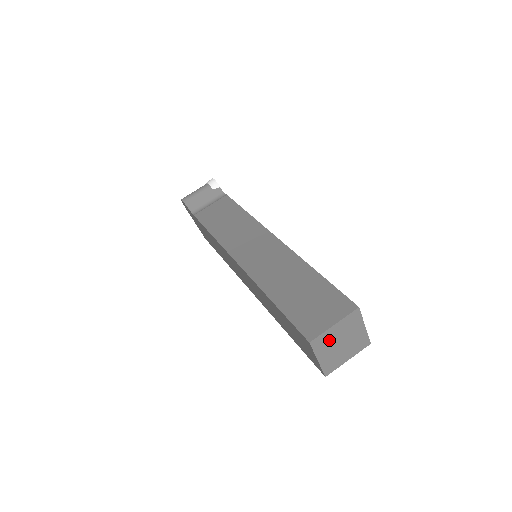
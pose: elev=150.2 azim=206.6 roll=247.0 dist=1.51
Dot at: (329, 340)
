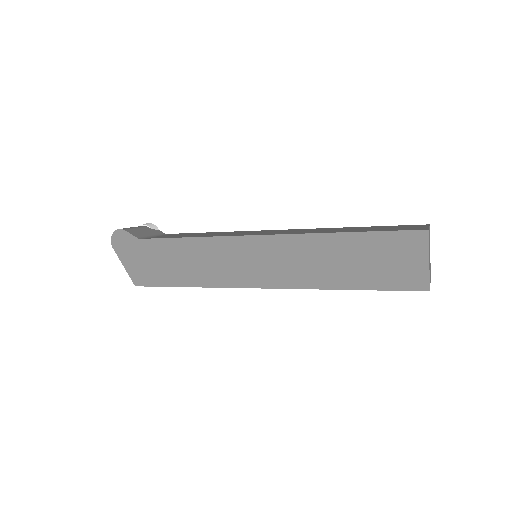
Dot at: (429, 242)
